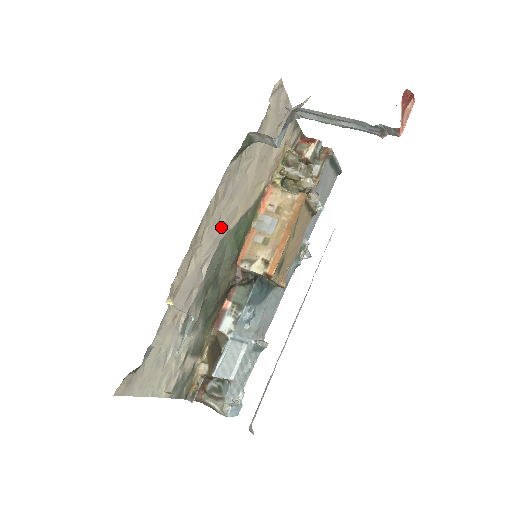
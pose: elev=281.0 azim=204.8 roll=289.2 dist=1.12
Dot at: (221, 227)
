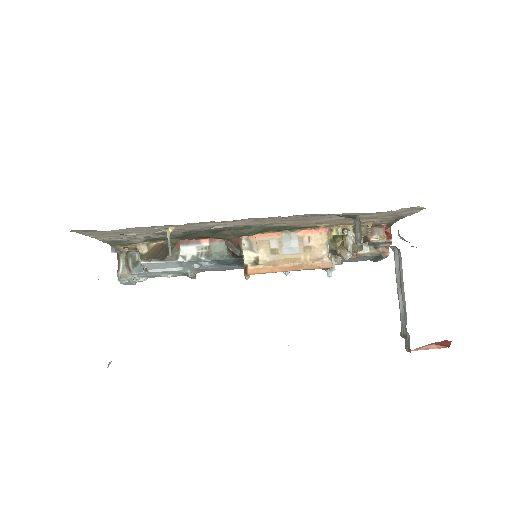
Dot at: (263, 223)
